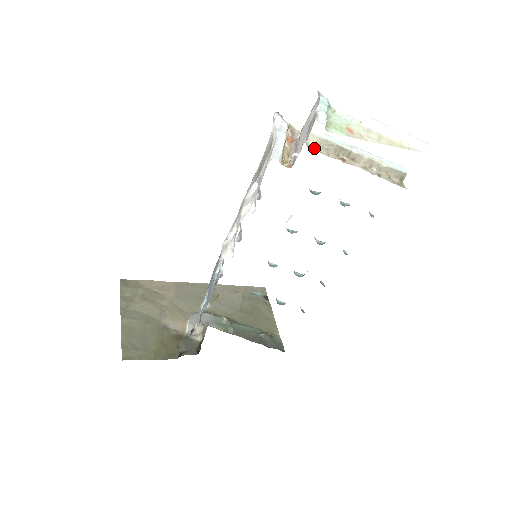
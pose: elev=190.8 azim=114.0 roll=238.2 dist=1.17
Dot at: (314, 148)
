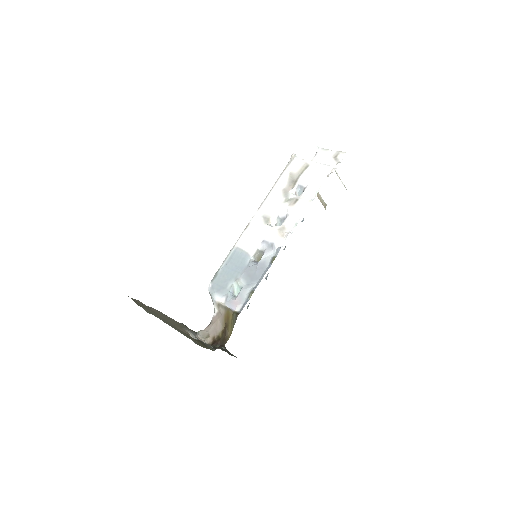
Dot at: occluded
